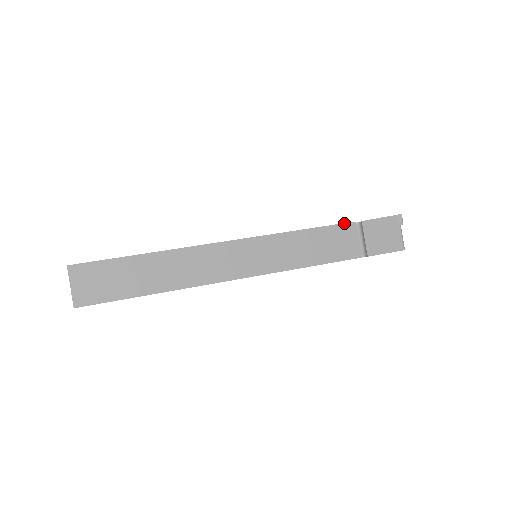
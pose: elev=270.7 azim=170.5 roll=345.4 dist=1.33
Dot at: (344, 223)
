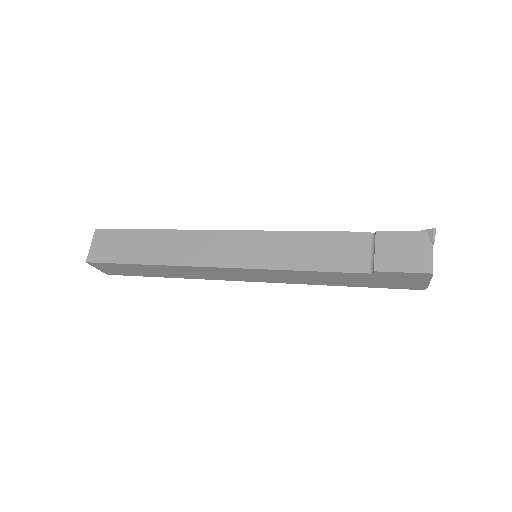
Dot at: occluded
